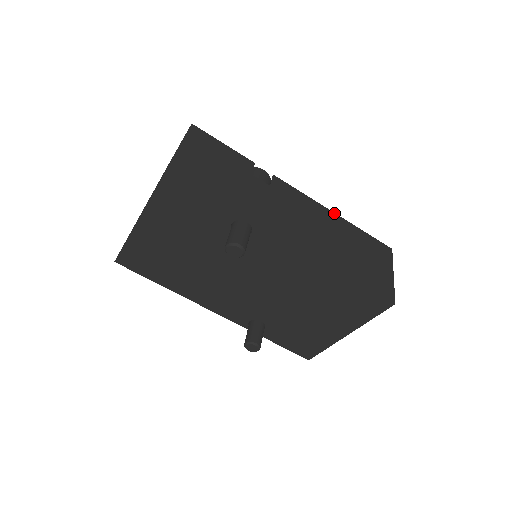
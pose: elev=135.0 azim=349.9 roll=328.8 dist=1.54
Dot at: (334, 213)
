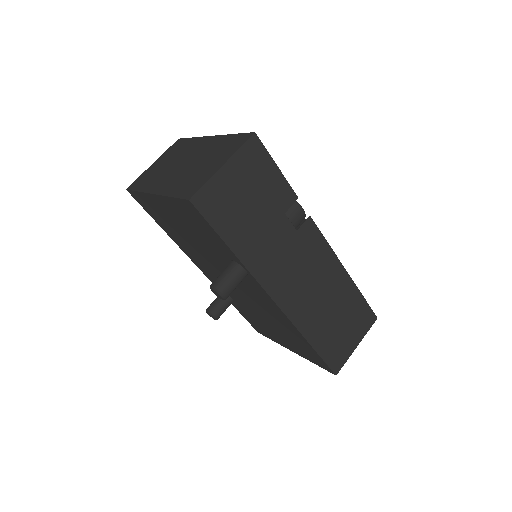
Dot at: (346, 271)
